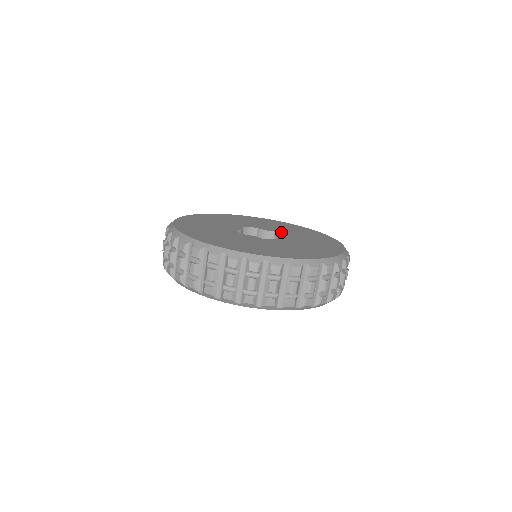
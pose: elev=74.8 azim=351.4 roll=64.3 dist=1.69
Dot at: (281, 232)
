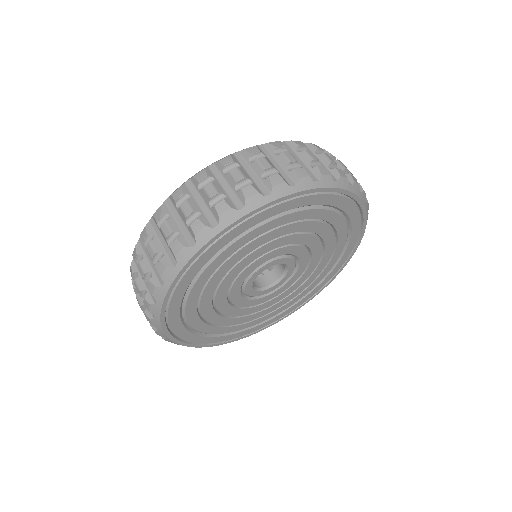
Dot at: occluded
